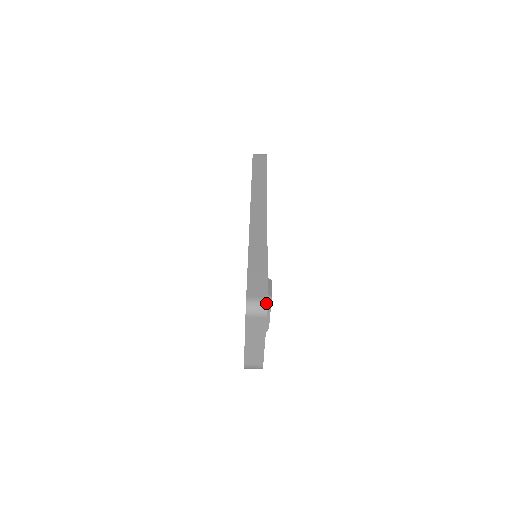
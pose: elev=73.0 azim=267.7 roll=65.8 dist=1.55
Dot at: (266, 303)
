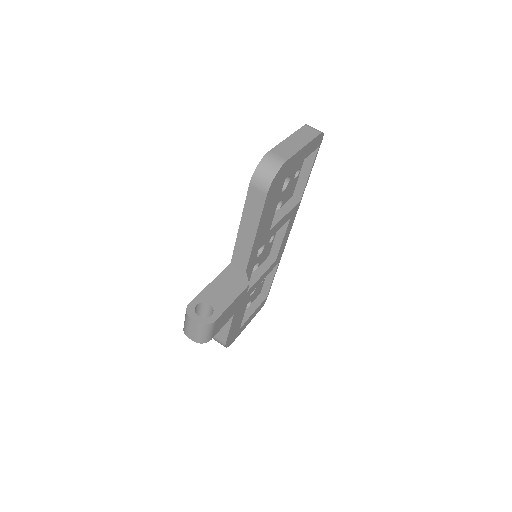
Dot at: (322, 135)
